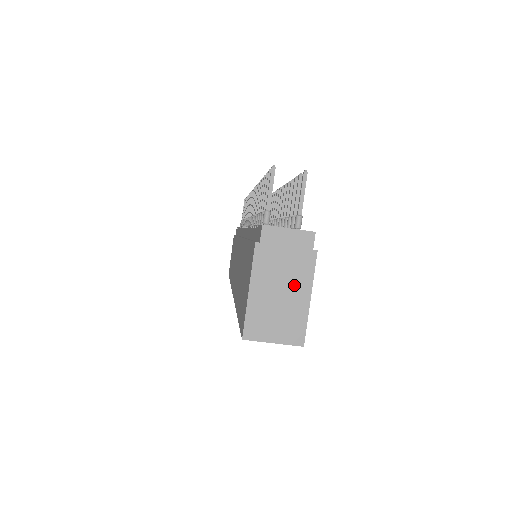
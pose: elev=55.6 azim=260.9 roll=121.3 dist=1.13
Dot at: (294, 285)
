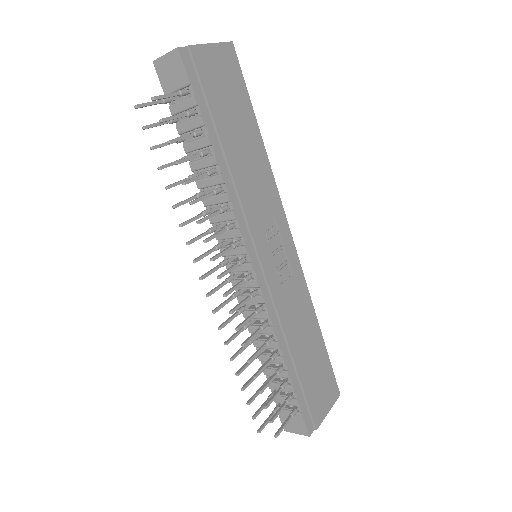
Dot at: occluded
